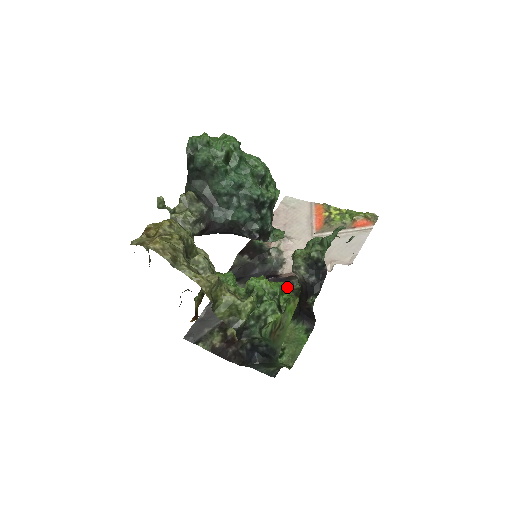
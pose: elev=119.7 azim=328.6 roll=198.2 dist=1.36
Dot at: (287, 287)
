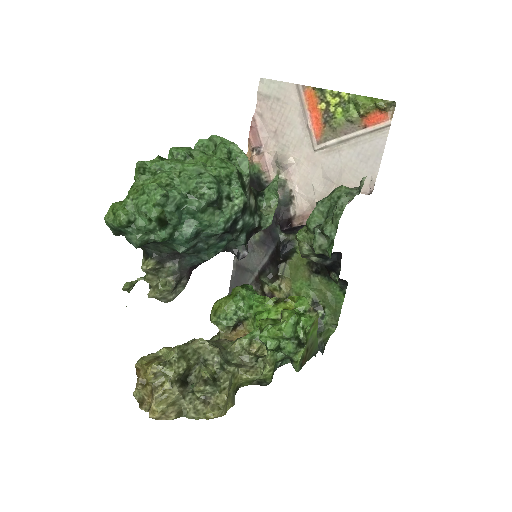
Dot at: occluded
